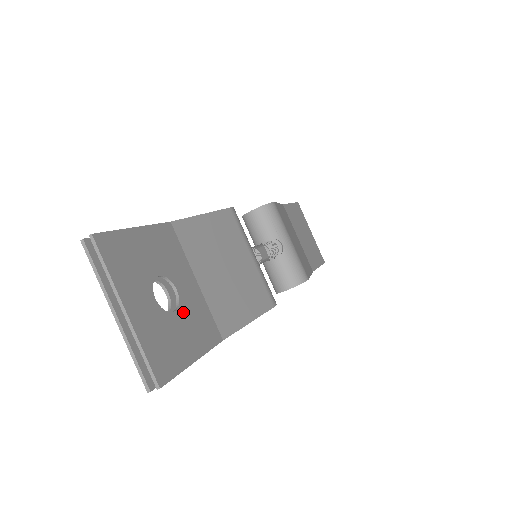
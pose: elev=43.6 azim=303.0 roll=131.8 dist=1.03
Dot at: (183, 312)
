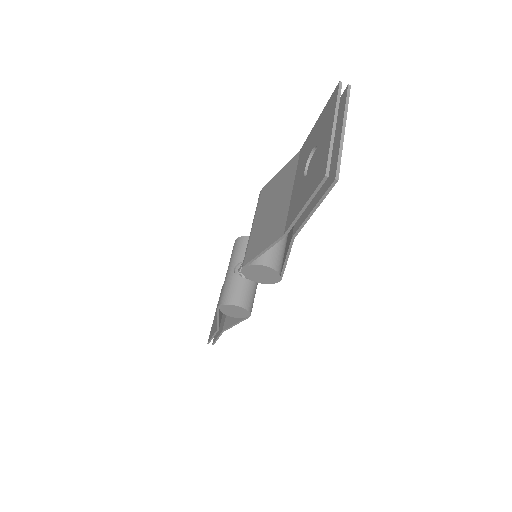
Dot at: occluded
